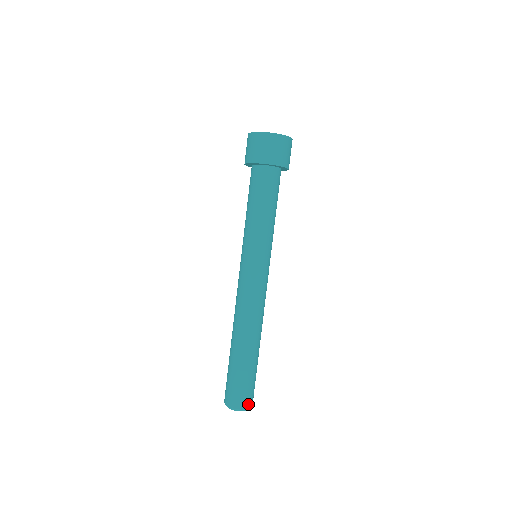
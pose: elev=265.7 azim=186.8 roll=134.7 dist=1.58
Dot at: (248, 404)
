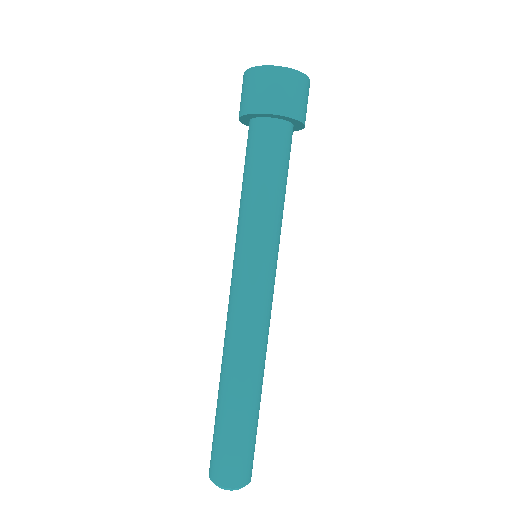
Dot at: (251, 472)
